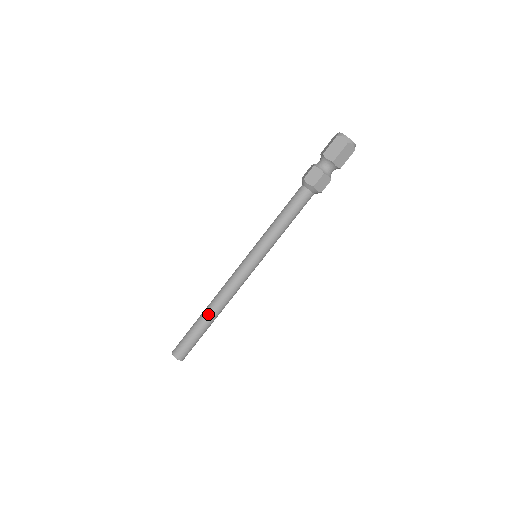
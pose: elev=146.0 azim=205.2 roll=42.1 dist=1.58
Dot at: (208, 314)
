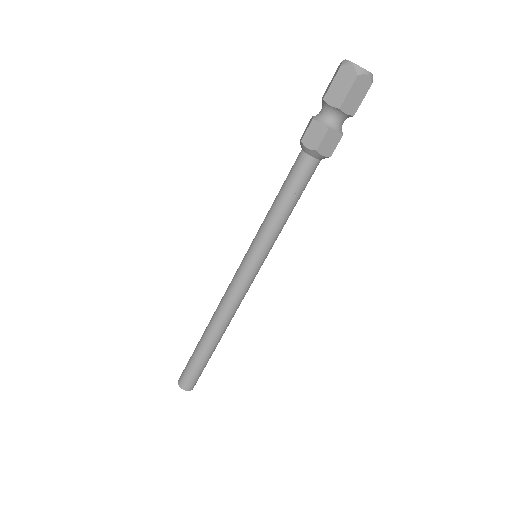
Dot at: (209, 336)
